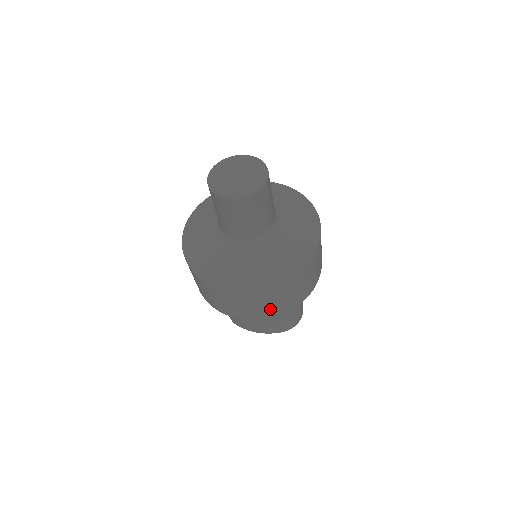
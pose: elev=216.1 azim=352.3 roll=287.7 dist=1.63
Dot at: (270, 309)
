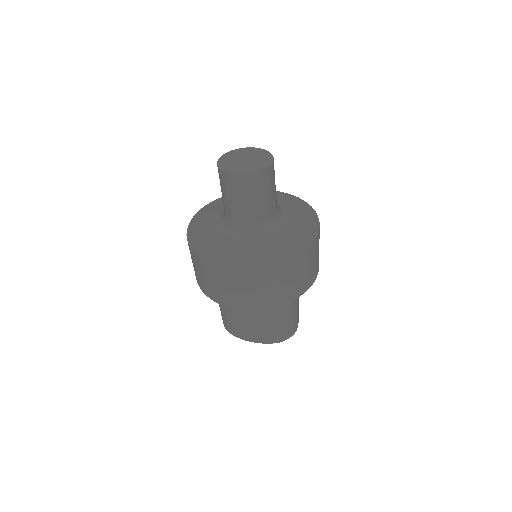
Dot at: (263, 297)
